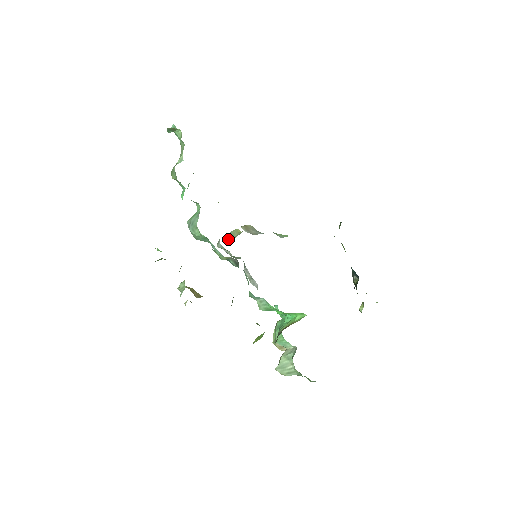
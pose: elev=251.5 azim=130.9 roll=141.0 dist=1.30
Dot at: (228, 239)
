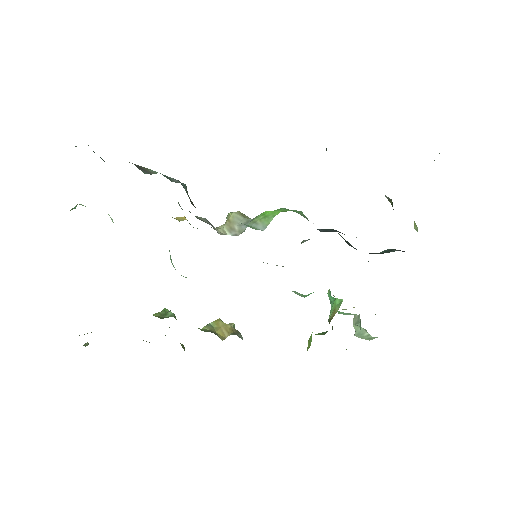
Dot at: occluded
